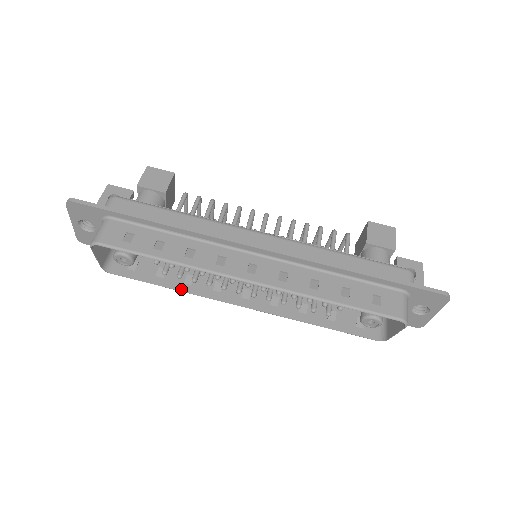
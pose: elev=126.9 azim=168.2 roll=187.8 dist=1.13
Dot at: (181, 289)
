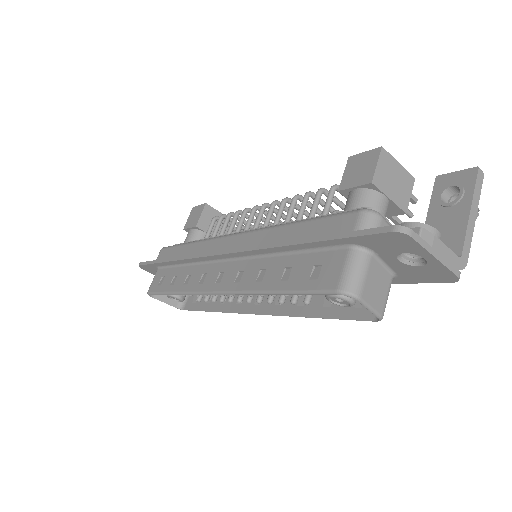
Dot at: (217, 310)
